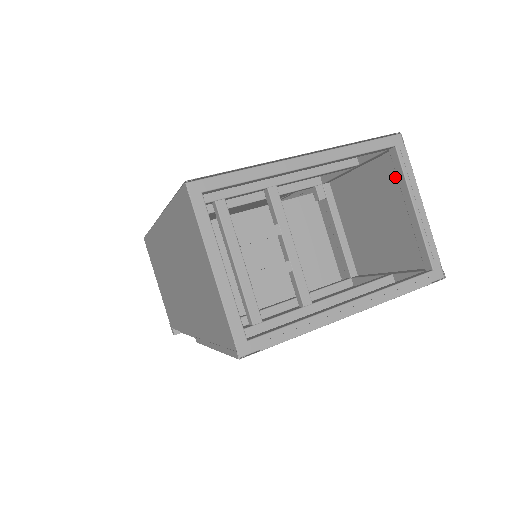
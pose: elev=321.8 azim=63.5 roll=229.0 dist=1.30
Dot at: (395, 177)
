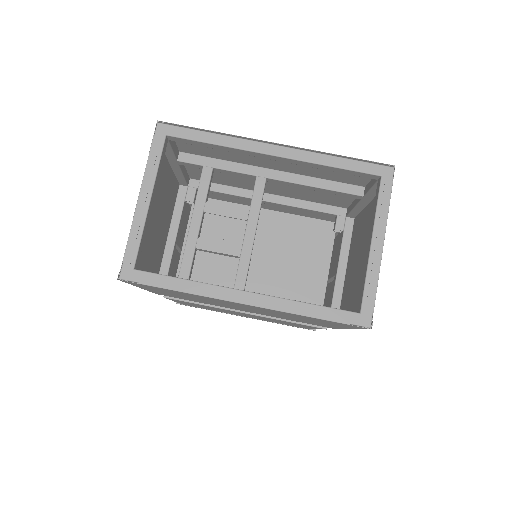
Dot at: occluded
